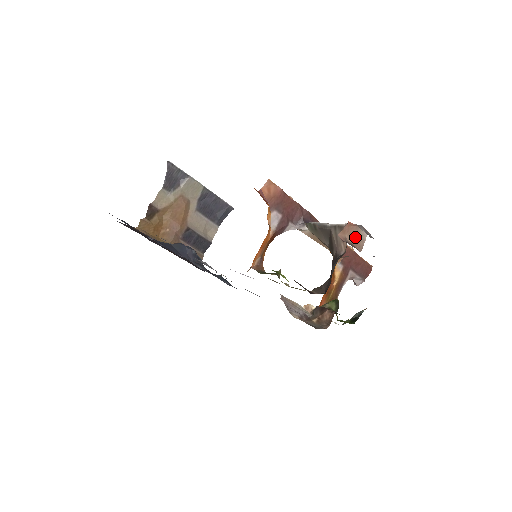
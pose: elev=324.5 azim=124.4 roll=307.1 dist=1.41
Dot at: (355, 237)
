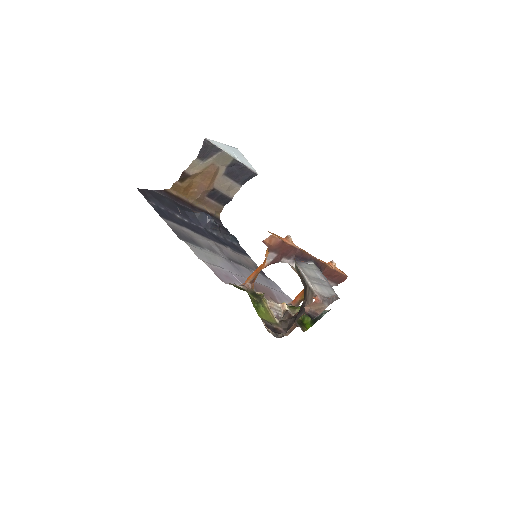
Dot at: (318, 308)
